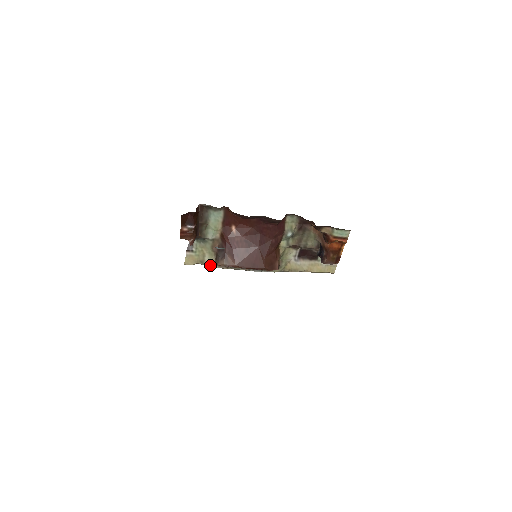
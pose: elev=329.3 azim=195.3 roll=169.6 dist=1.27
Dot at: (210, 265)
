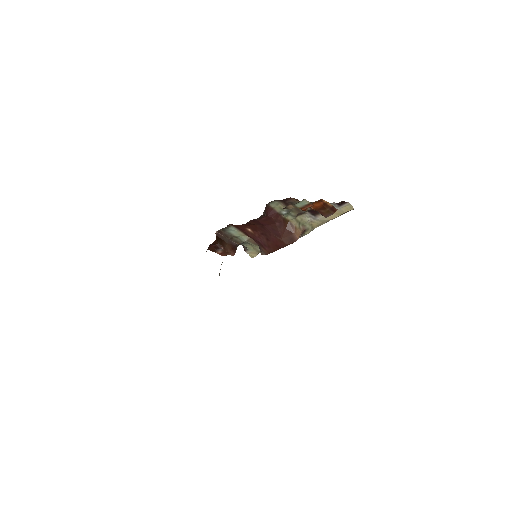
Dot at: occluded
